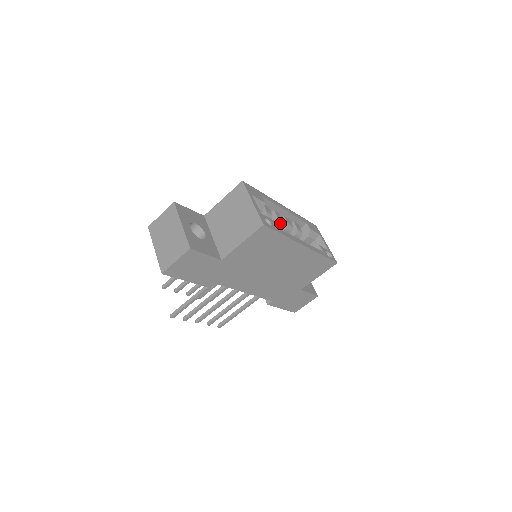
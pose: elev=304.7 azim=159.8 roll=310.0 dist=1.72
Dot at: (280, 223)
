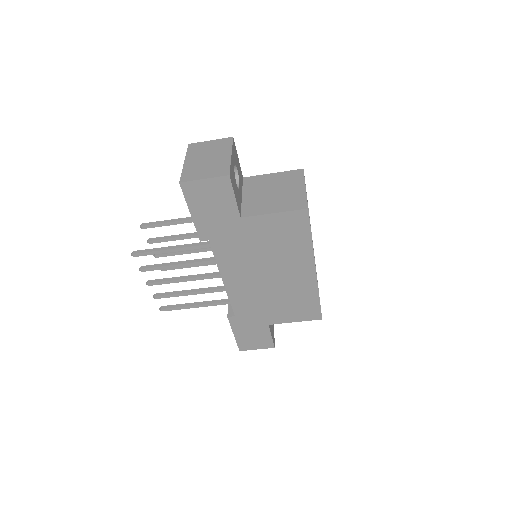
Dot at: occluded
